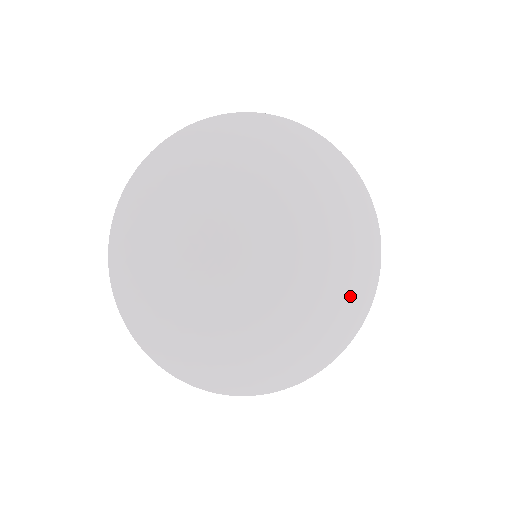
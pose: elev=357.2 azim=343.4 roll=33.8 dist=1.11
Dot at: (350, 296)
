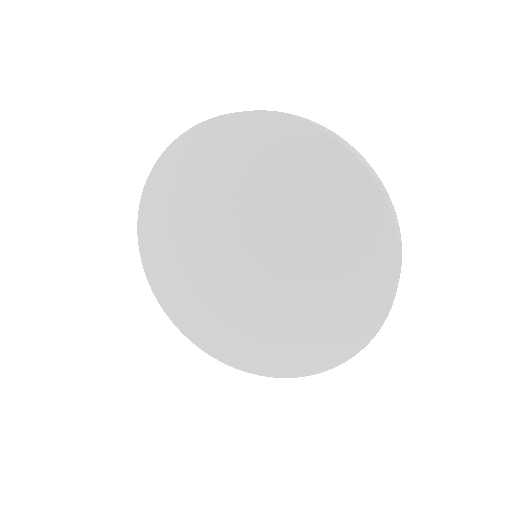
Dot at: (290, 354)
